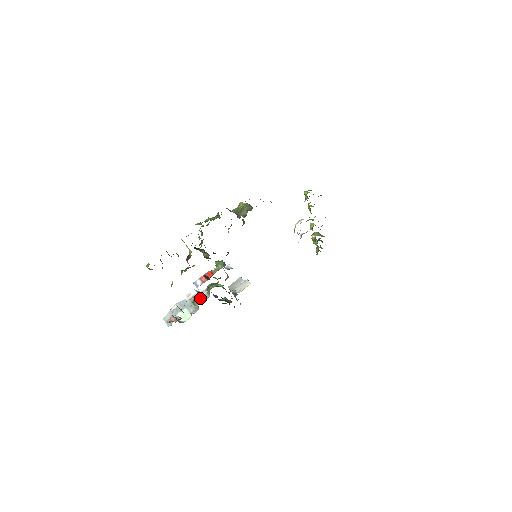
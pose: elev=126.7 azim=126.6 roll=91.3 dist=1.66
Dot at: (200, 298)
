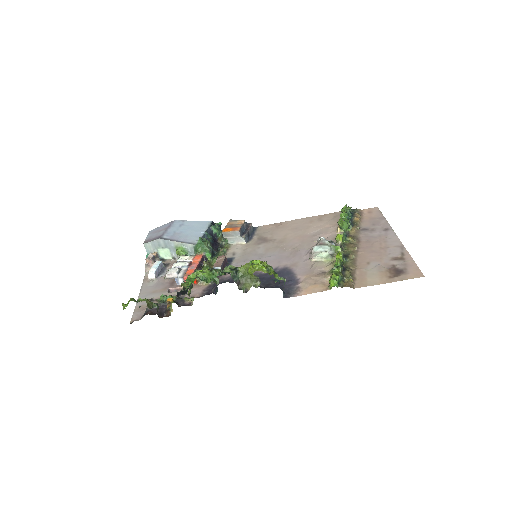
Dot at: (185, 250)
